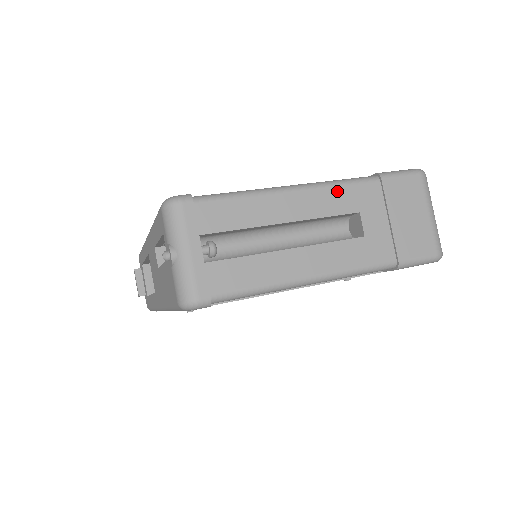
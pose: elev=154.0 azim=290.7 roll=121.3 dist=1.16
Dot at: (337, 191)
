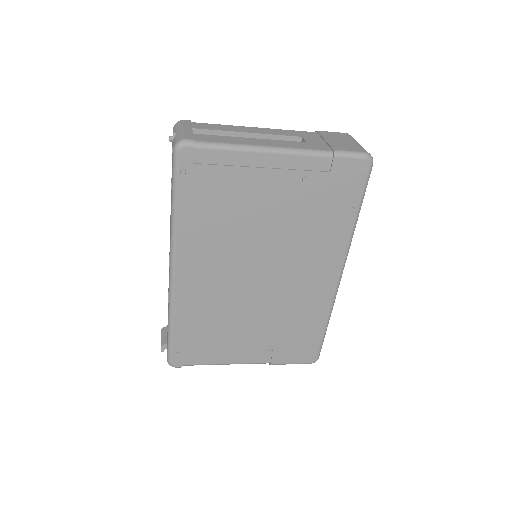
Dot at: (286, 131)
